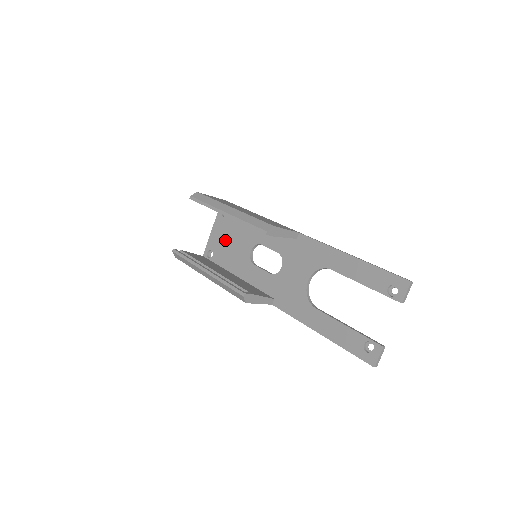
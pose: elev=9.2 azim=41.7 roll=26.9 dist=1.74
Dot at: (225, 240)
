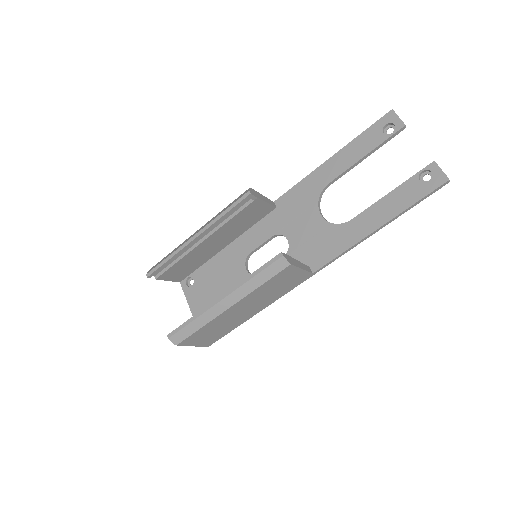
Dot at: (212, 297)
